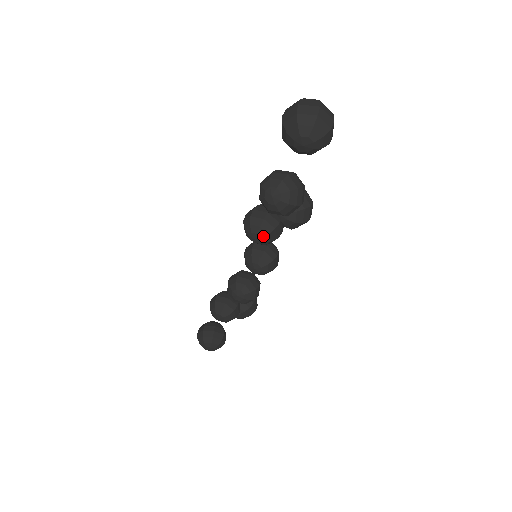
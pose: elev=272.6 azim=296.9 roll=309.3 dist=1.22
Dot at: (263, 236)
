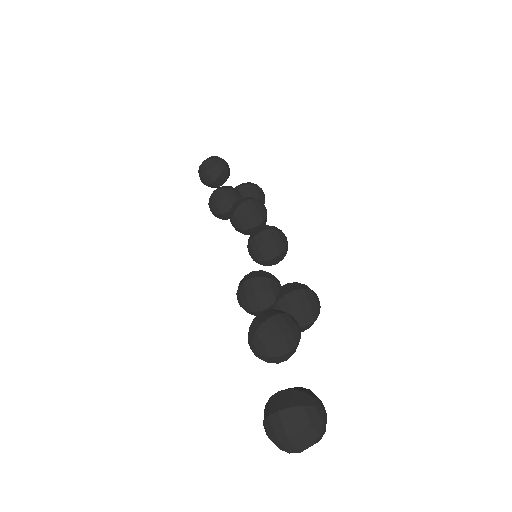
Dot at: occluded
